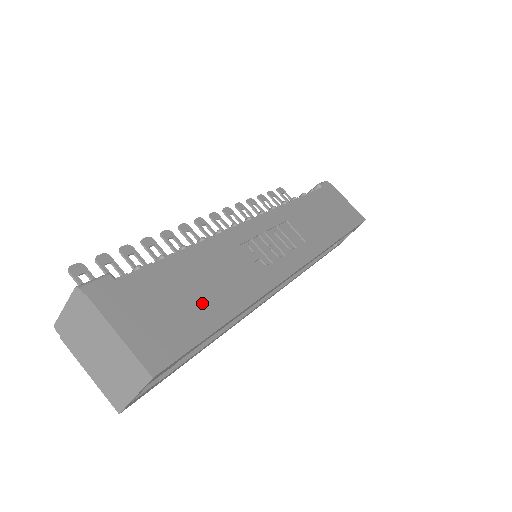
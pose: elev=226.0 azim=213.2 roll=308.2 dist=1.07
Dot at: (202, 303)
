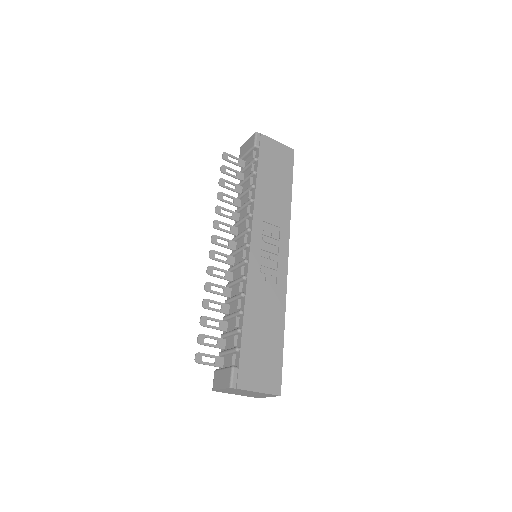
Dot at: (270, 339)
